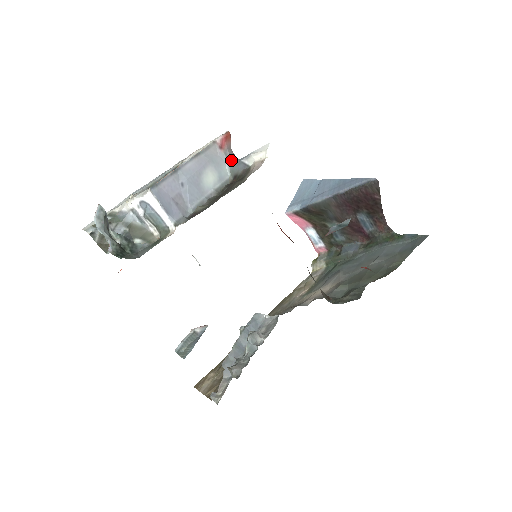
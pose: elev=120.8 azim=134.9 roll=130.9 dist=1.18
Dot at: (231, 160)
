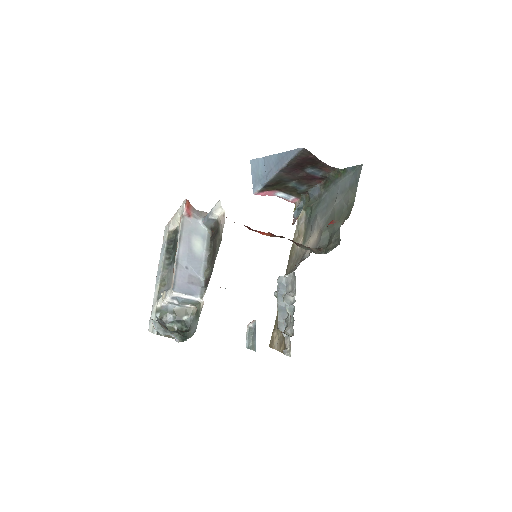
Dot at: (201, 218)
